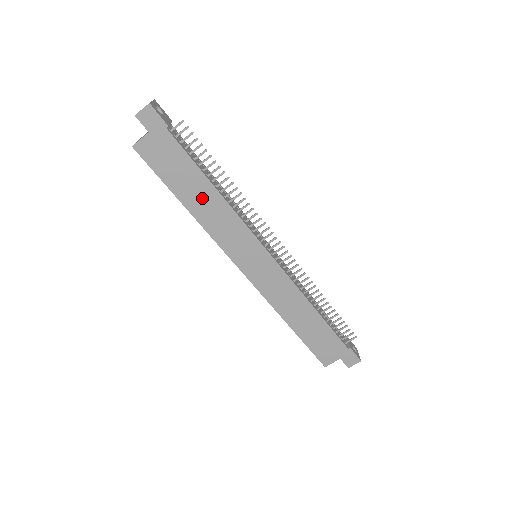
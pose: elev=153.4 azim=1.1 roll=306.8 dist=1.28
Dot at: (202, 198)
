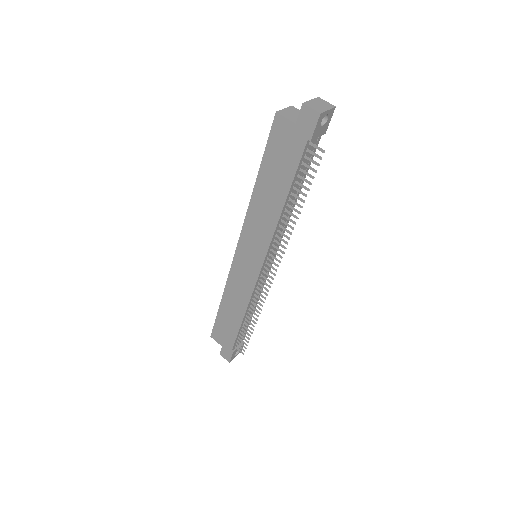
Dot at: (270, 196)
